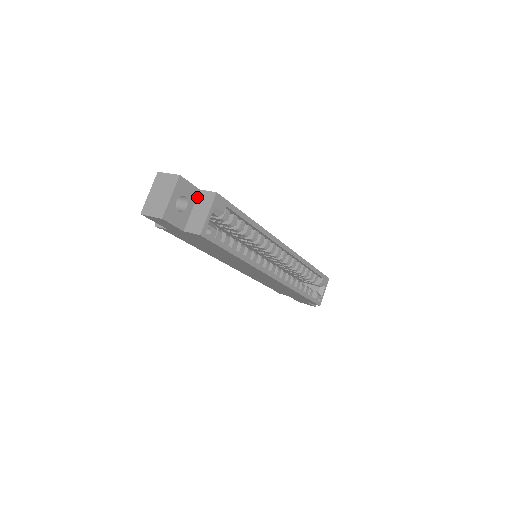
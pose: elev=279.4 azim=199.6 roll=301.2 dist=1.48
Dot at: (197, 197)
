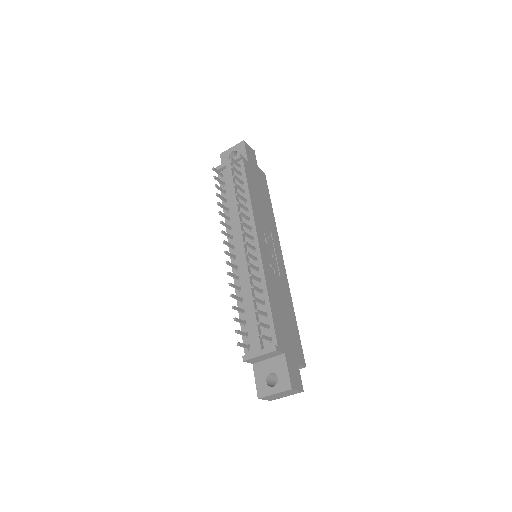
Dot at: occluded
